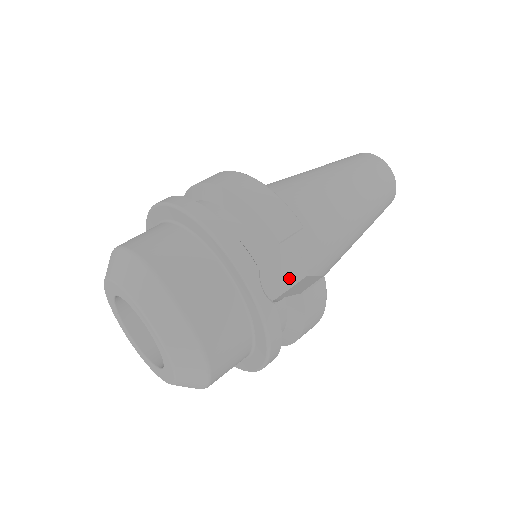
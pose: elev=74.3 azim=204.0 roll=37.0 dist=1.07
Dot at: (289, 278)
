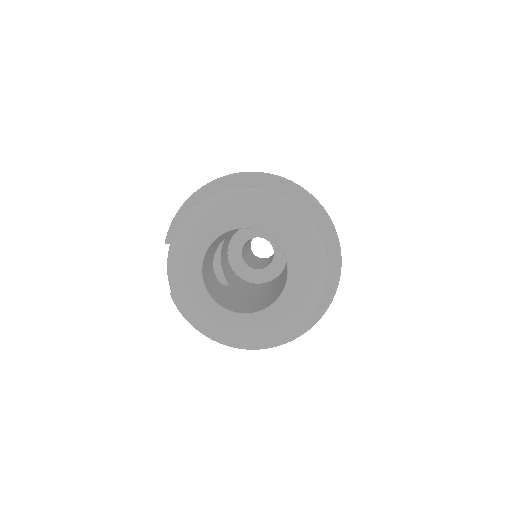
Dot at: occluded
